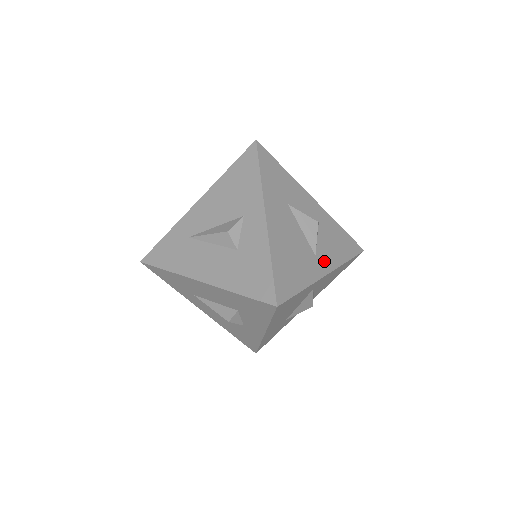
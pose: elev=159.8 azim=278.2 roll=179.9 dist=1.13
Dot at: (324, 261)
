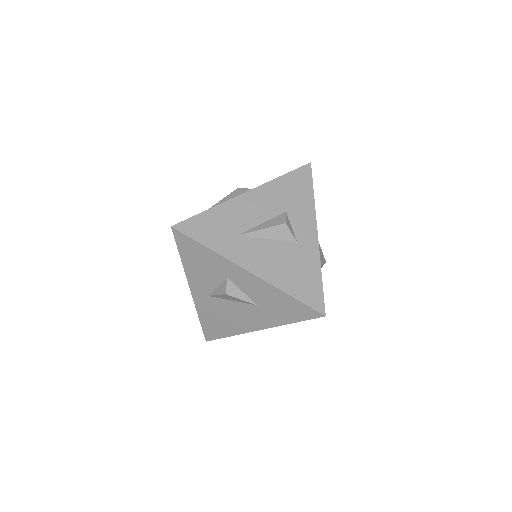
Dot at: occluded
